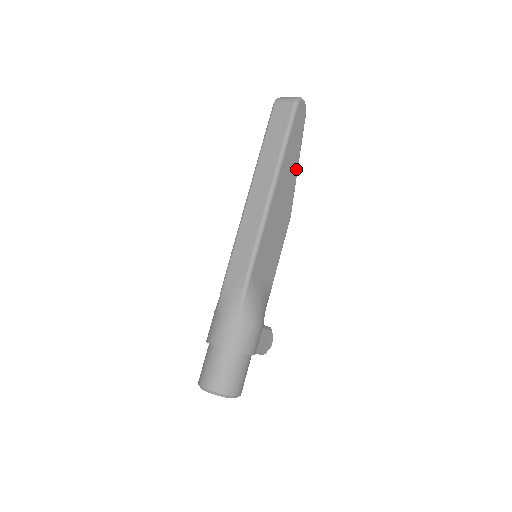
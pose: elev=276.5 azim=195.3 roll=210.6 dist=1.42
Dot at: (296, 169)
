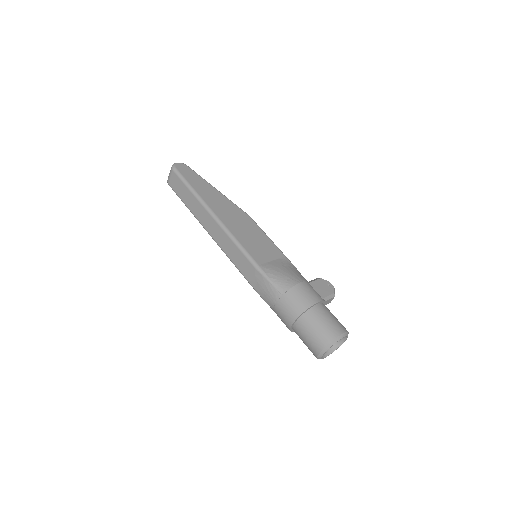
Dot at: (218, 193)
